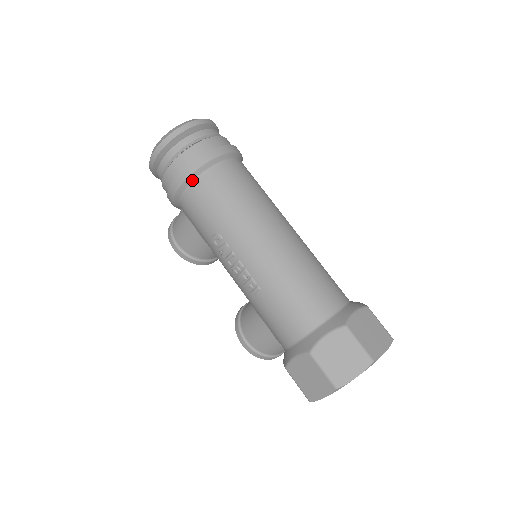
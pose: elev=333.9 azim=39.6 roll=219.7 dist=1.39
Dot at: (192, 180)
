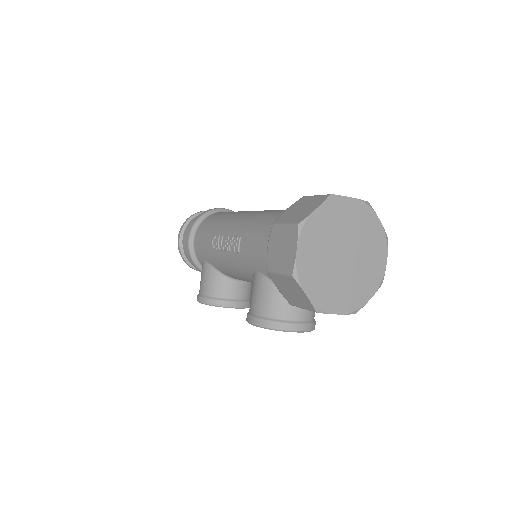
Dot at: (198, 225)
